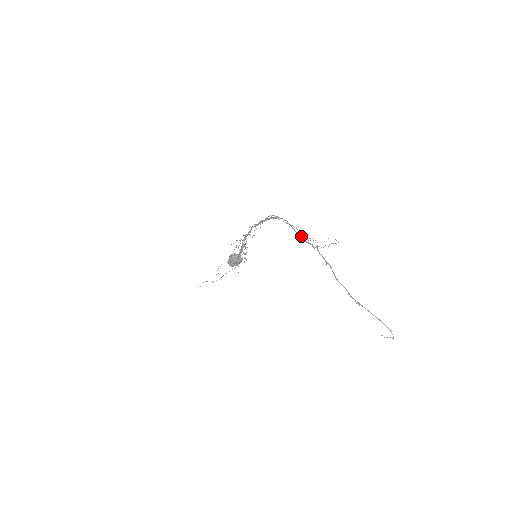
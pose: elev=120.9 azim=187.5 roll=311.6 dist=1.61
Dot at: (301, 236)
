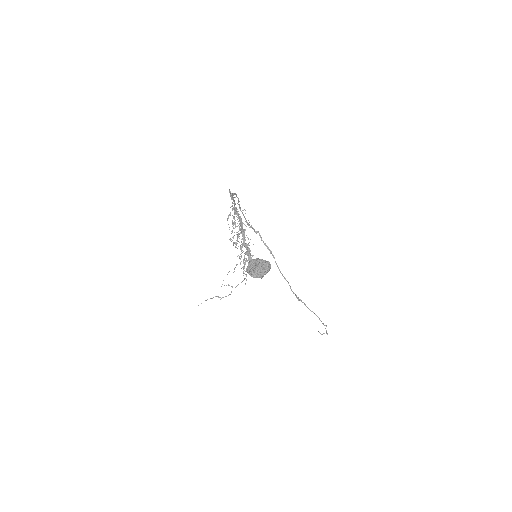
Dot at: occluded
